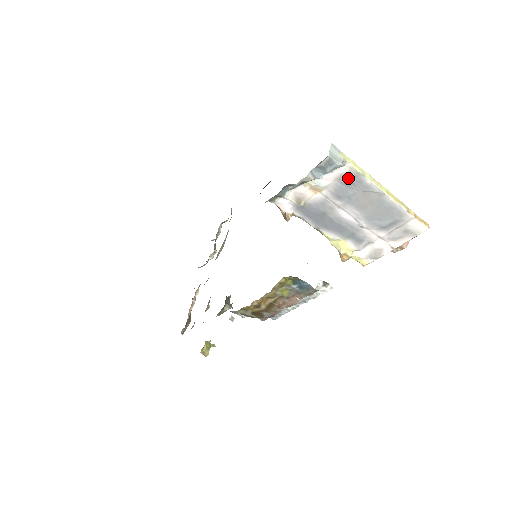
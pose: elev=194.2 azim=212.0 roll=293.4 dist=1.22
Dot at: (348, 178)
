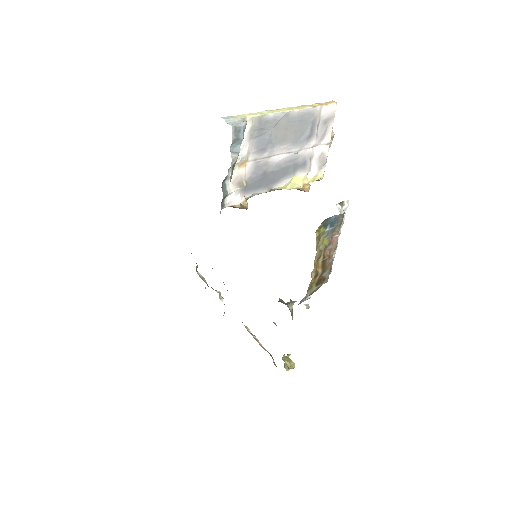
Dot at: (256, 129)
